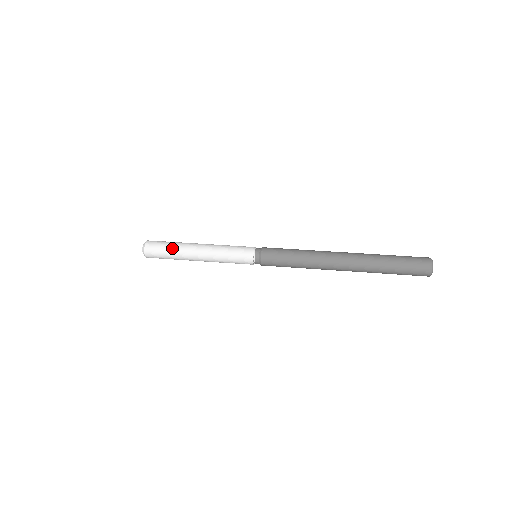
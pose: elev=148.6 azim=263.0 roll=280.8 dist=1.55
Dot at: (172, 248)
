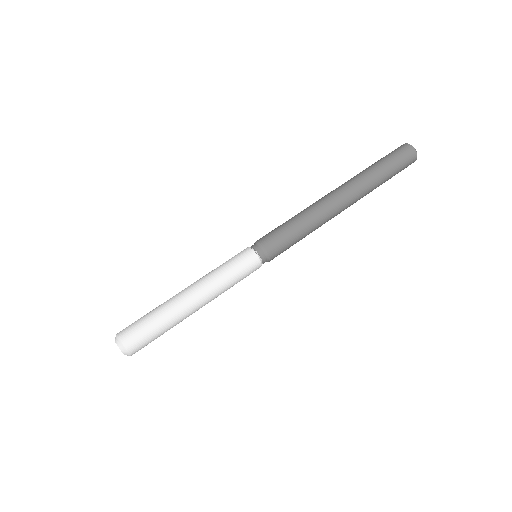
Dot at: (162, 322)
